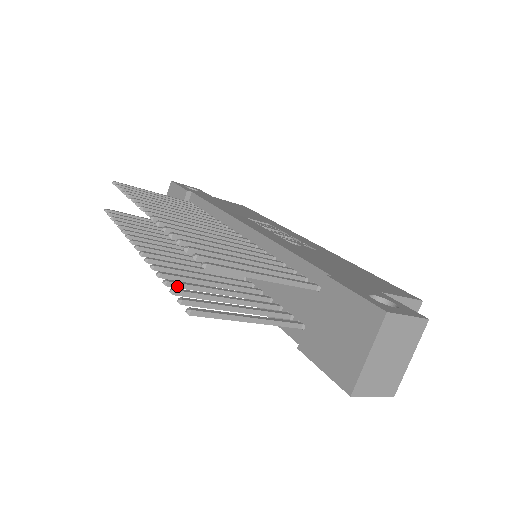
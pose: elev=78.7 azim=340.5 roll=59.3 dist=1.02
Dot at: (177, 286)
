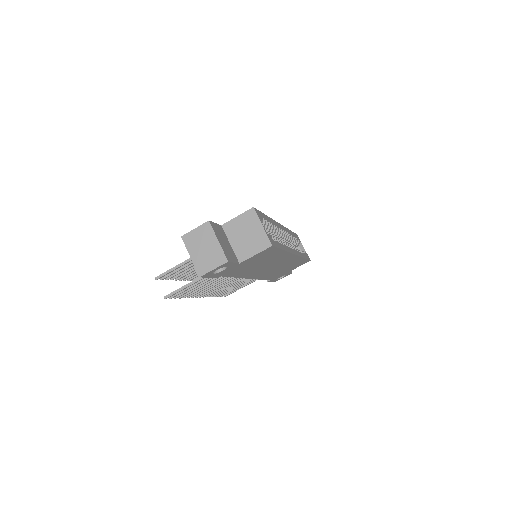
Dot at: (184, 295)
